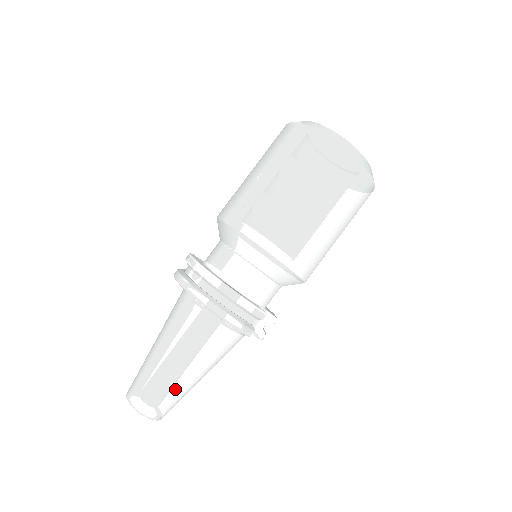
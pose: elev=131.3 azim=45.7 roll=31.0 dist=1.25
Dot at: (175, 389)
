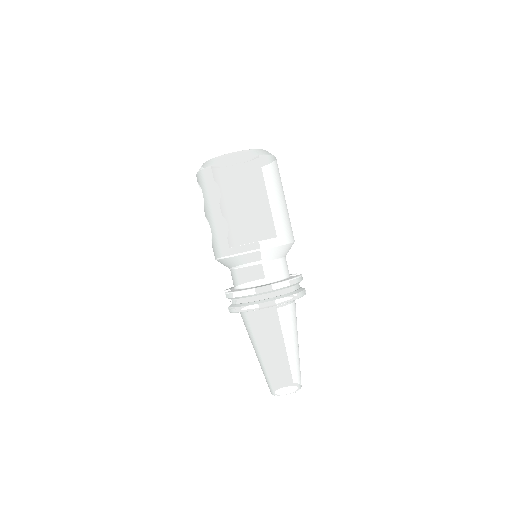
Dot at: (298, 360)
